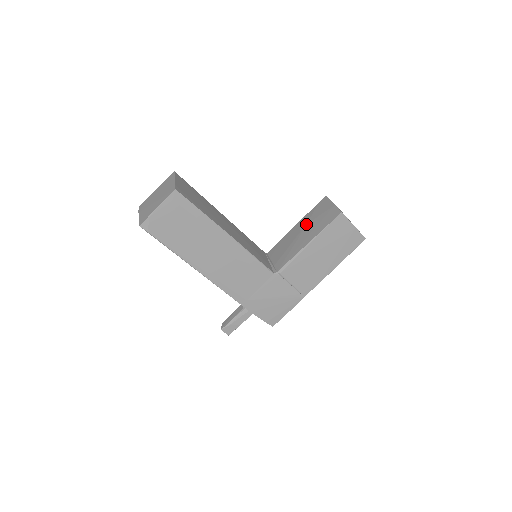
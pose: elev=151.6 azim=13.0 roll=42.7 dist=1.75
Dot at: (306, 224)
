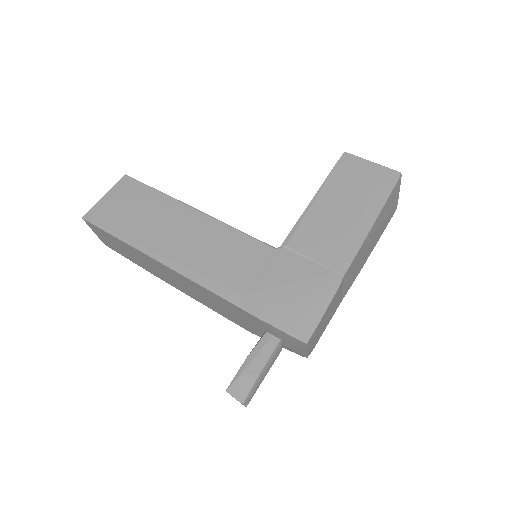
Dot at: occluded
